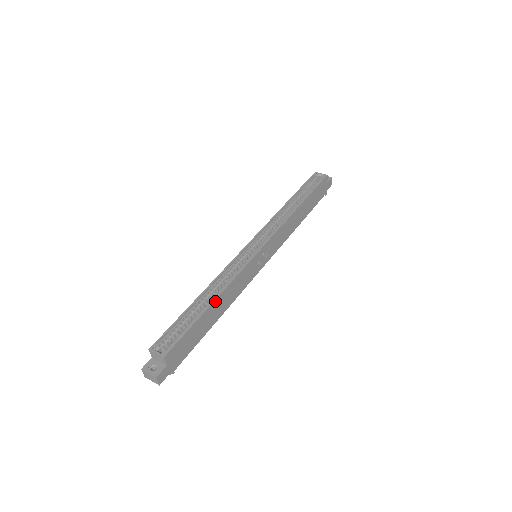
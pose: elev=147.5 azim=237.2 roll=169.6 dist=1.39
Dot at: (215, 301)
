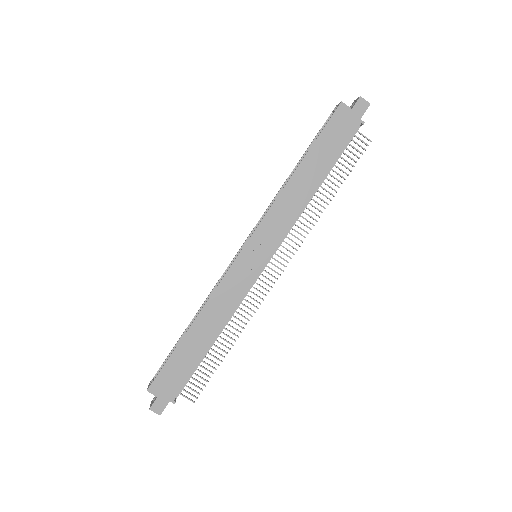
Dot at: (193, 325)
